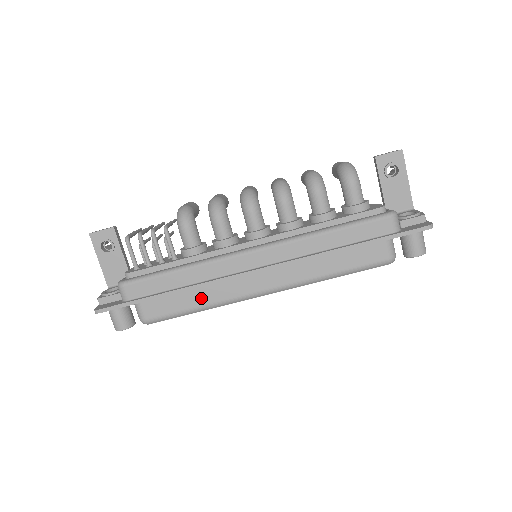
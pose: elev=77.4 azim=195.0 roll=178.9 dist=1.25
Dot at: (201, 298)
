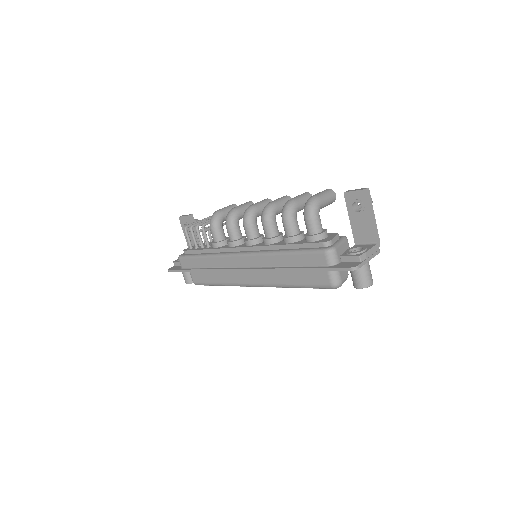
Dot at: (219, 278)
